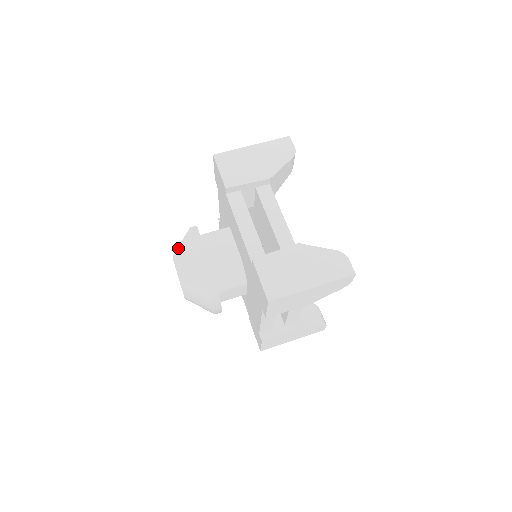
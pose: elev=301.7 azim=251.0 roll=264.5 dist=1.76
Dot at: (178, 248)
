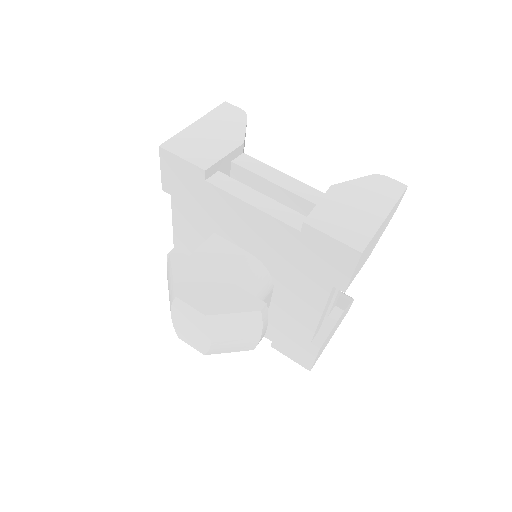
Dot at: (175, 283)
